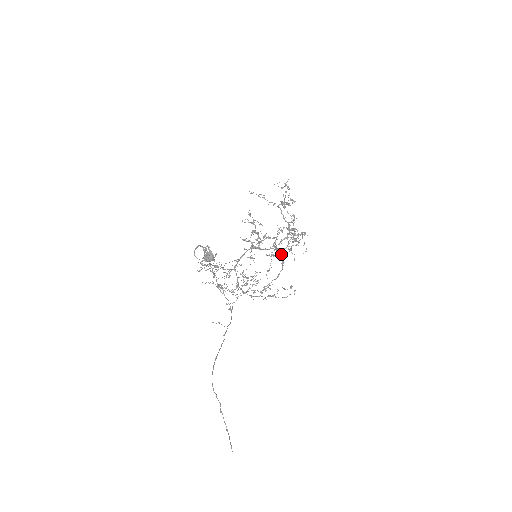
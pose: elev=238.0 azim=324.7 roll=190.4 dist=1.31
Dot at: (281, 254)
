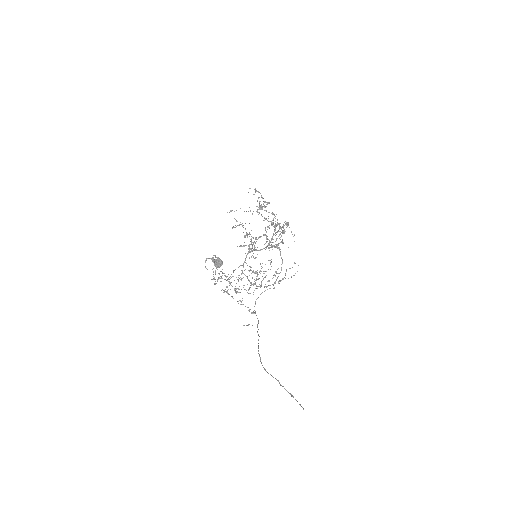
Dot at: occluded
